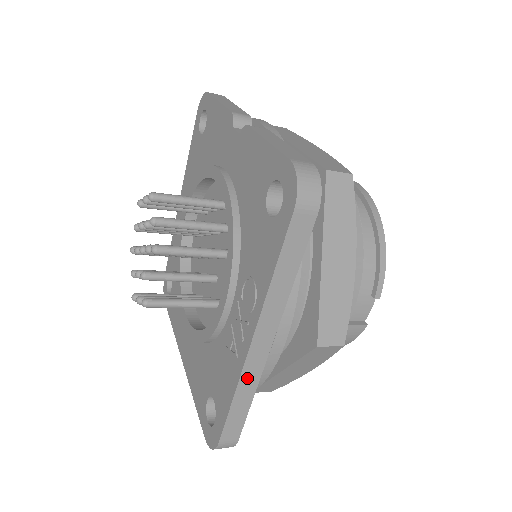
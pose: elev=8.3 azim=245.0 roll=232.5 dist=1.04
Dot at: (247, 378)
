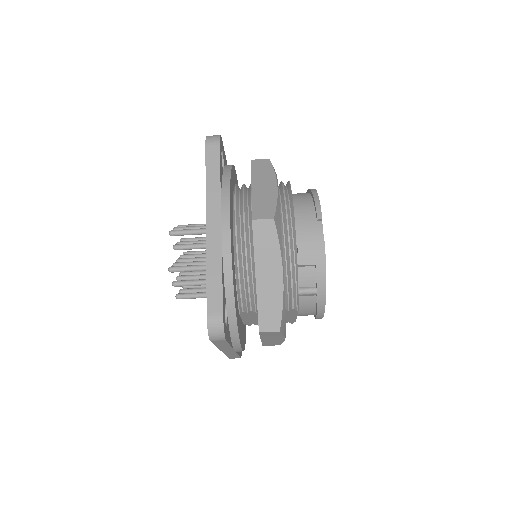
Dot at: (212, 252)
